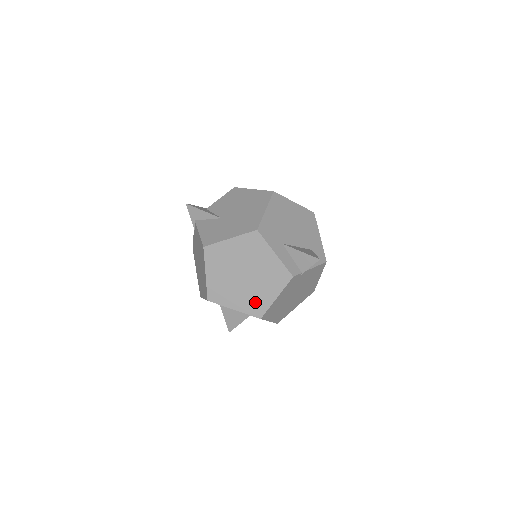
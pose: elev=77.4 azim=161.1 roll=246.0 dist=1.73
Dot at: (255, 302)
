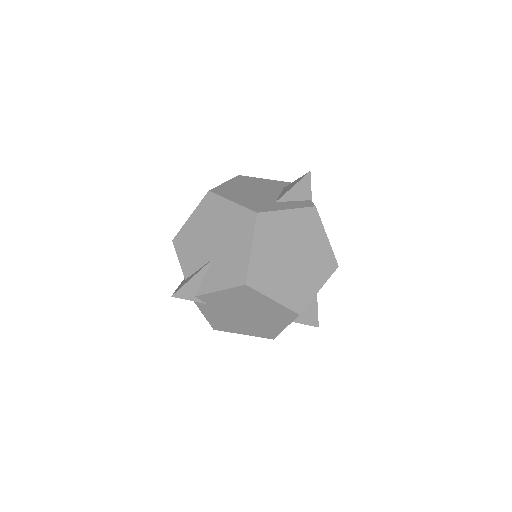
Dot at: (322, 262)
